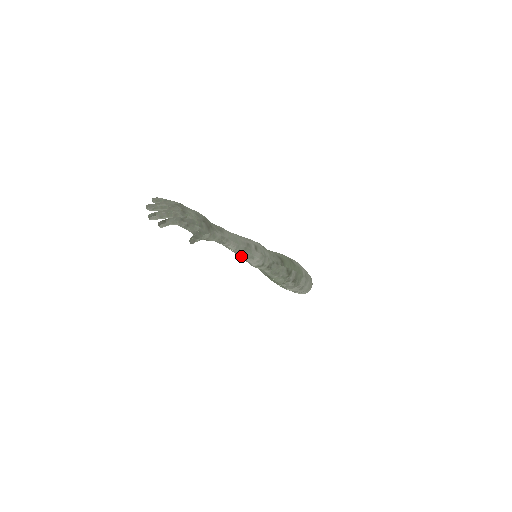
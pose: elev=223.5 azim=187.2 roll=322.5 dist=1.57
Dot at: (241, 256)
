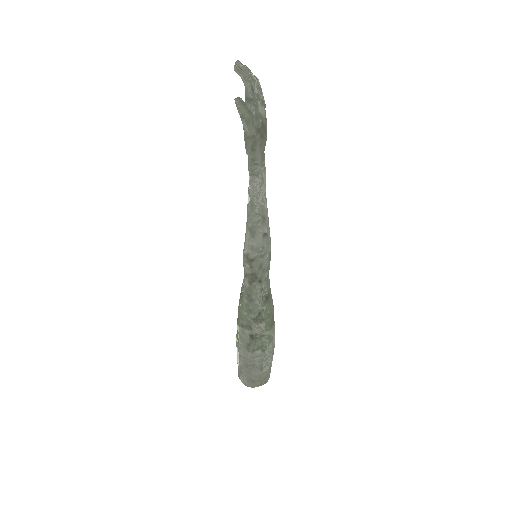
Dot at: (248, 220)
